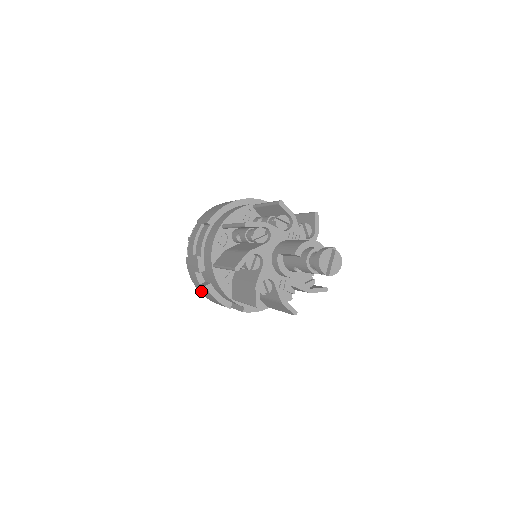
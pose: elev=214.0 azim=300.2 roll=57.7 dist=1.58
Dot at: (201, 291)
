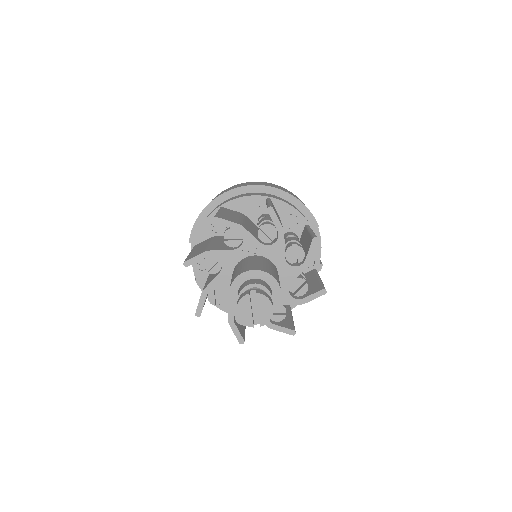
Dot at: occluded
